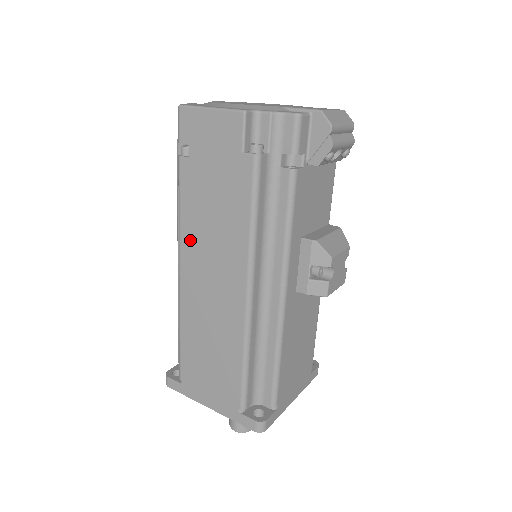
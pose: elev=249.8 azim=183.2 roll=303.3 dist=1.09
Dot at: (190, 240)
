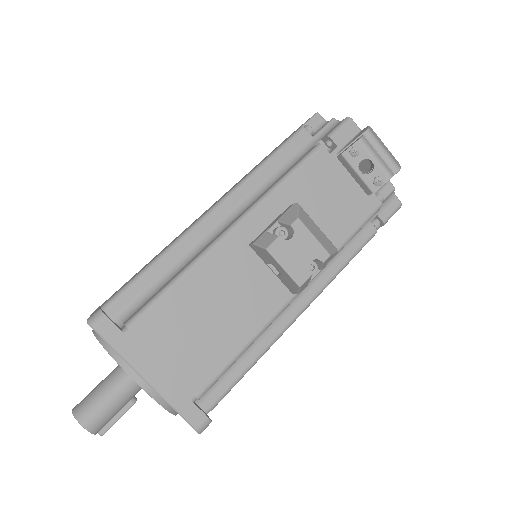
Dot at: occluded
